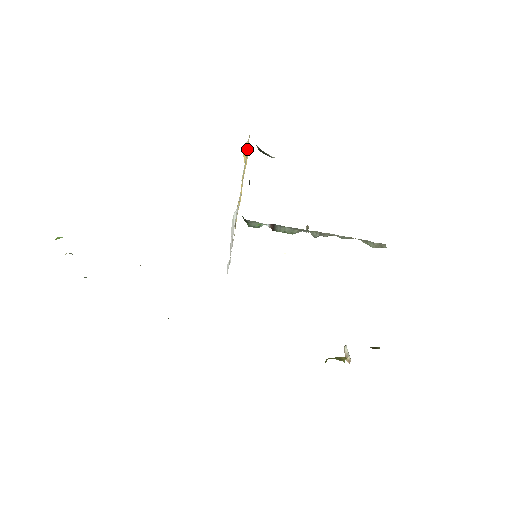
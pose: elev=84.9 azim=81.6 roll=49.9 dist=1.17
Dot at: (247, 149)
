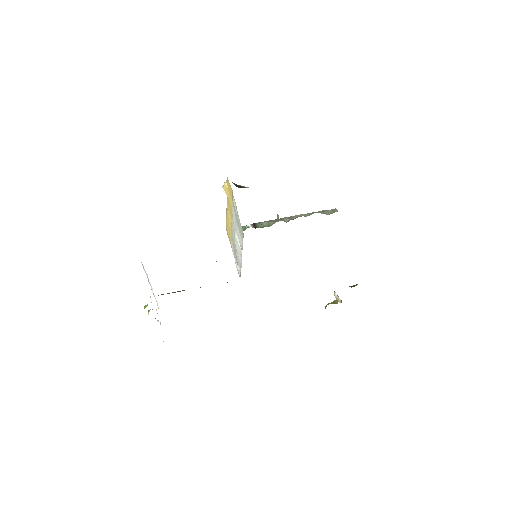
Dot at: (229, 189)
